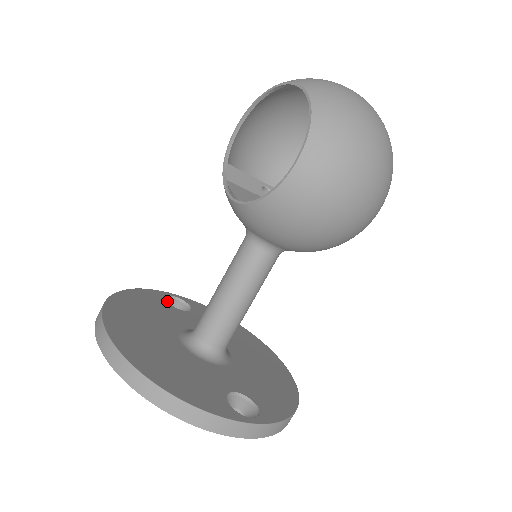
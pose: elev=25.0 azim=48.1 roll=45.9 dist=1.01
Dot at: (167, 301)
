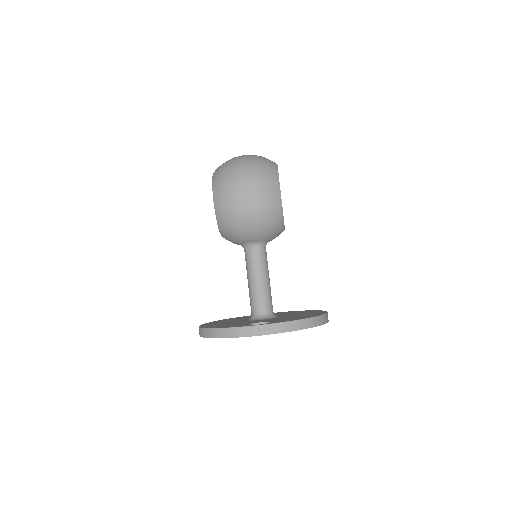
Dot at: occluded
